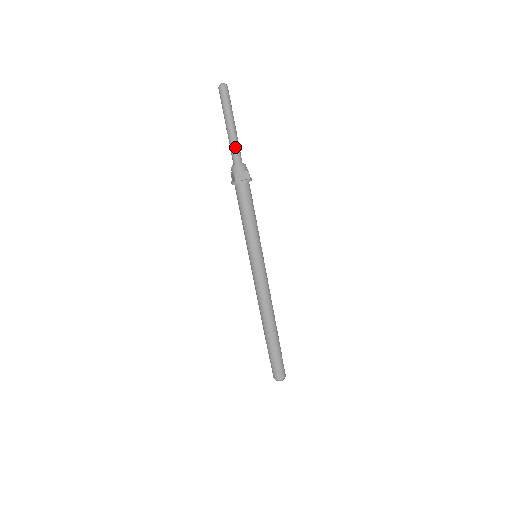
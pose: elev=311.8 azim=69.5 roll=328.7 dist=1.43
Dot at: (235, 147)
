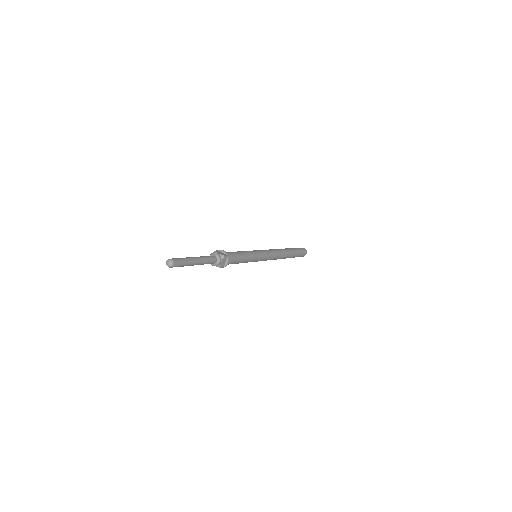
Dot at: (206, 263)
